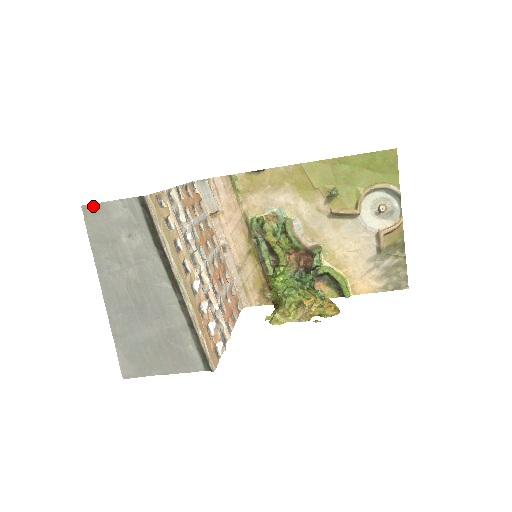
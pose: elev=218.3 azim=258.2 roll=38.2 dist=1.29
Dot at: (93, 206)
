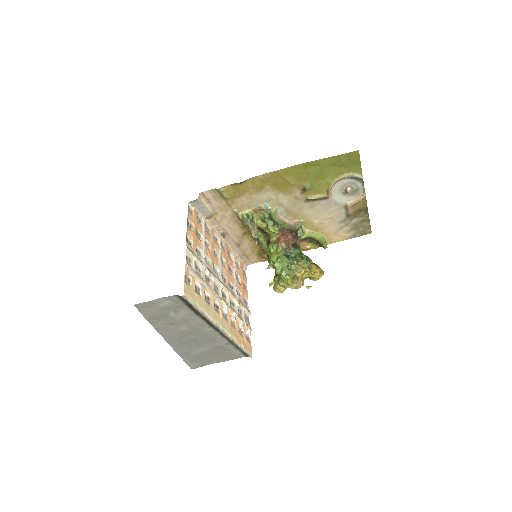
Dot at: (143, 304)
